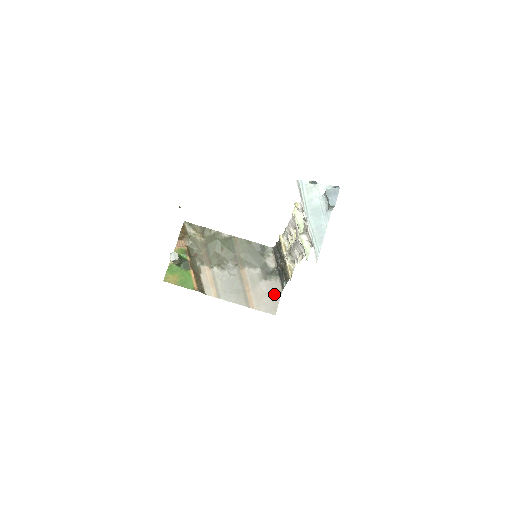
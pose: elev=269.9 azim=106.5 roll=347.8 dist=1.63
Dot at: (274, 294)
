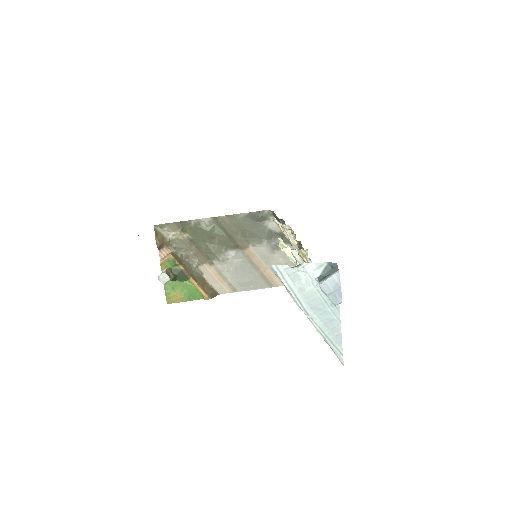
Dot at: occluded
